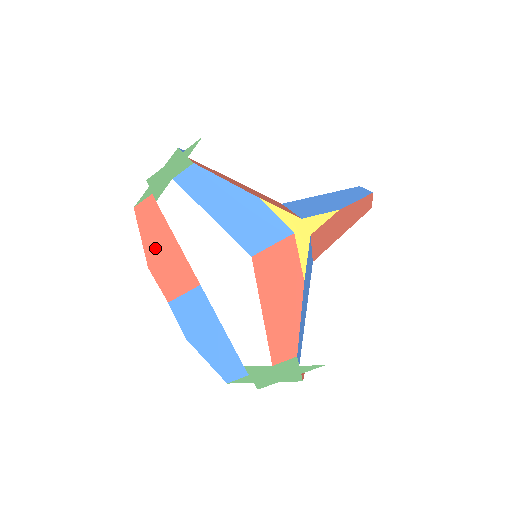
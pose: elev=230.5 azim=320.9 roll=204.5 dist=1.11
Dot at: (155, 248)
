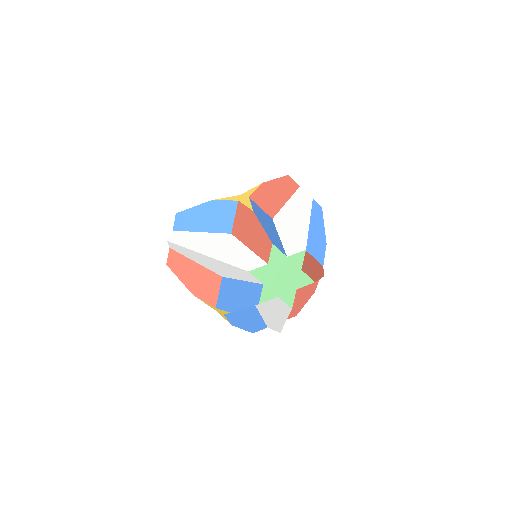
Dot at: (188, 278)
